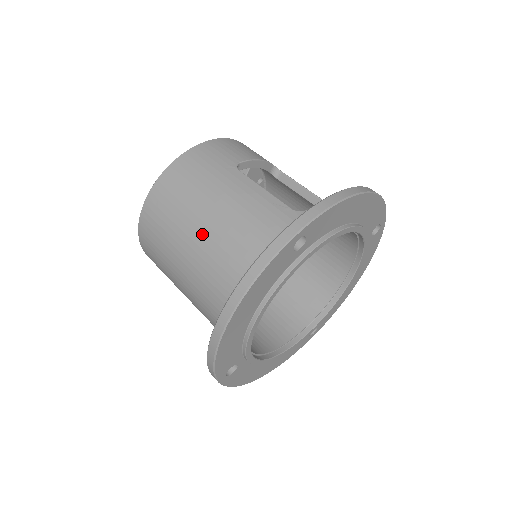
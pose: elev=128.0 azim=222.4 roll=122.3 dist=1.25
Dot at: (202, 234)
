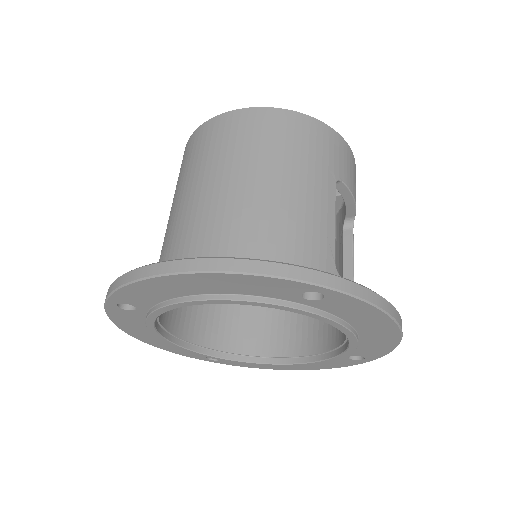
Dot at: (251, 187)
